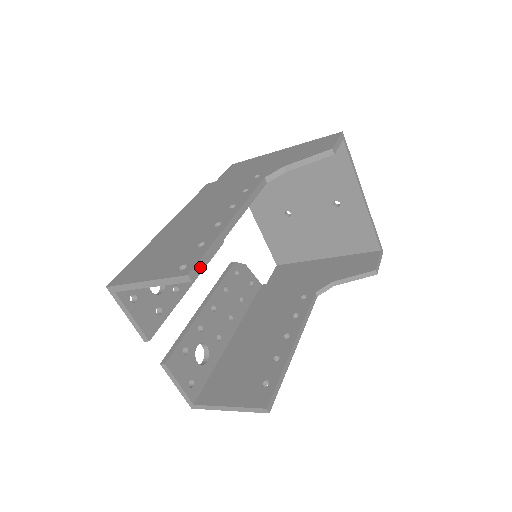
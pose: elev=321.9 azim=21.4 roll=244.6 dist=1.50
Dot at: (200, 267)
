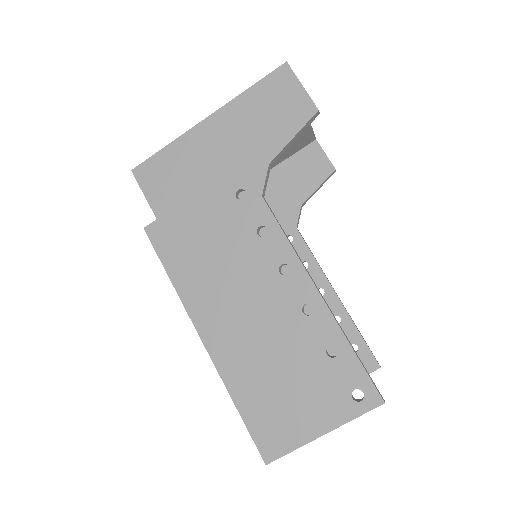
Dot at: (371, 380)
